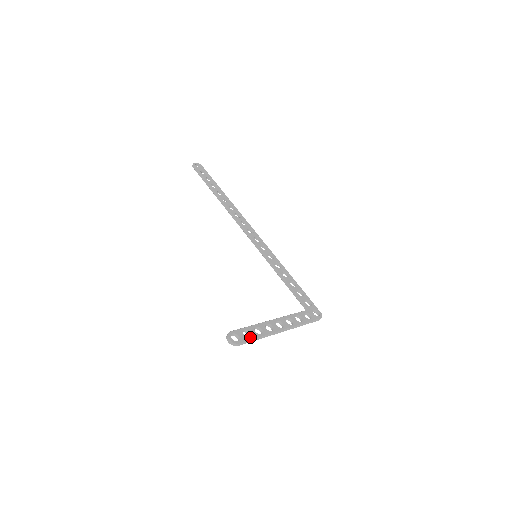
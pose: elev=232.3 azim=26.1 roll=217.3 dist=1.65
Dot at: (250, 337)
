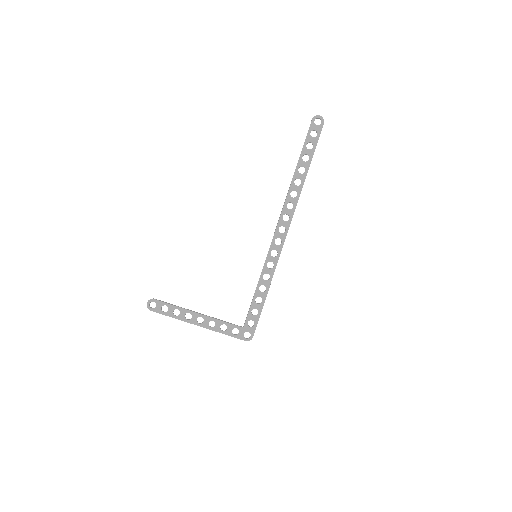
Dot at: (164, 312)
